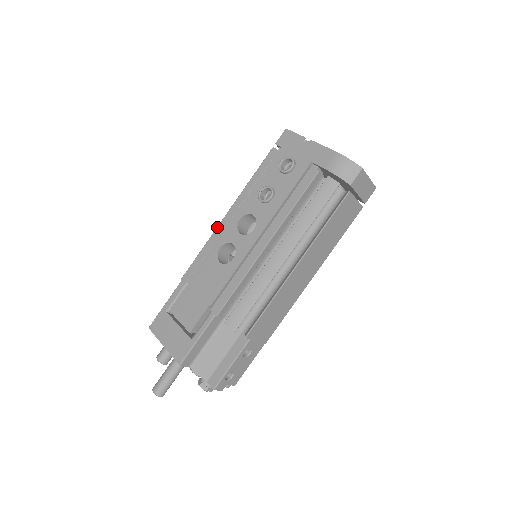
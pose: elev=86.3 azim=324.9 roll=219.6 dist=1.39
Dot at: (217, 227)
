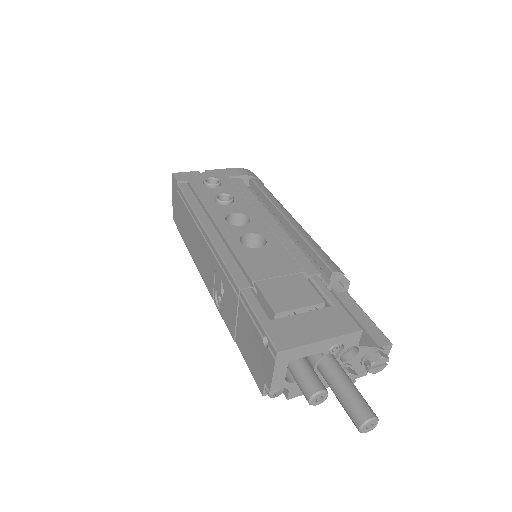
Dot at: (210, 237)
